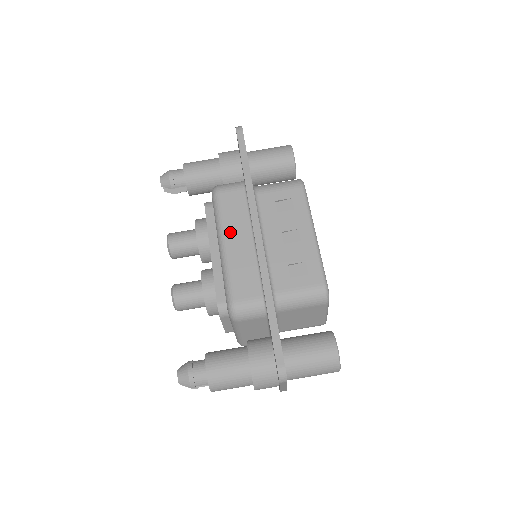
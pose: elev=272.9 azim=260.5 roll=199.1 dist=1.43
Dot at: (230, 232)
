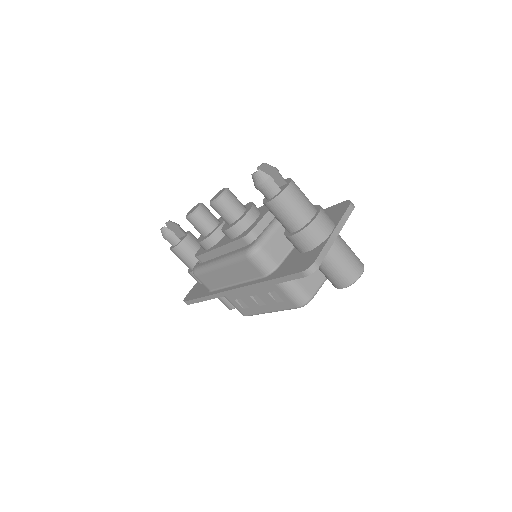
Dot at: (228, 270)
